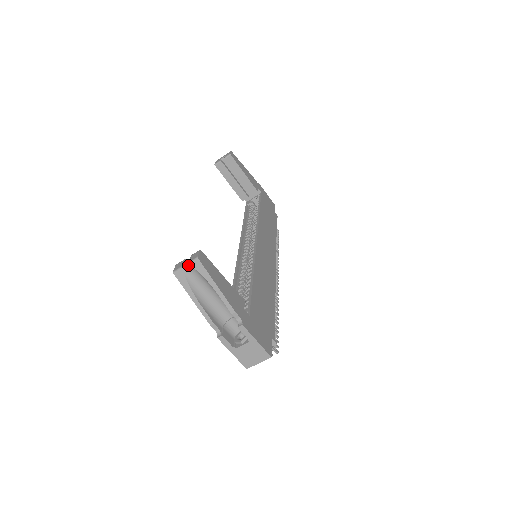
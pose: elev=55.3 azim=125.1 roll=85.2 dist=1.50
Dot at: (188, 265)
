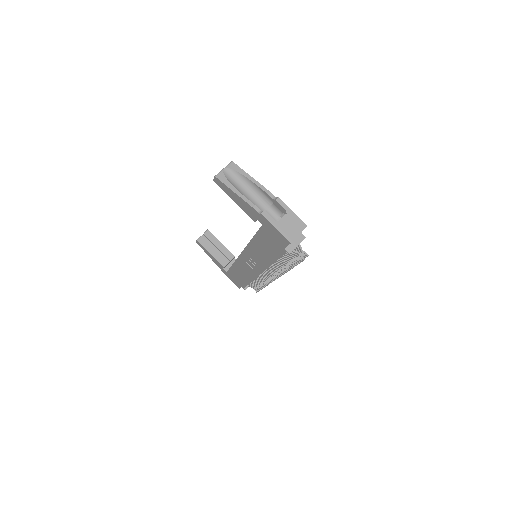
Dot at: (226, 168)
